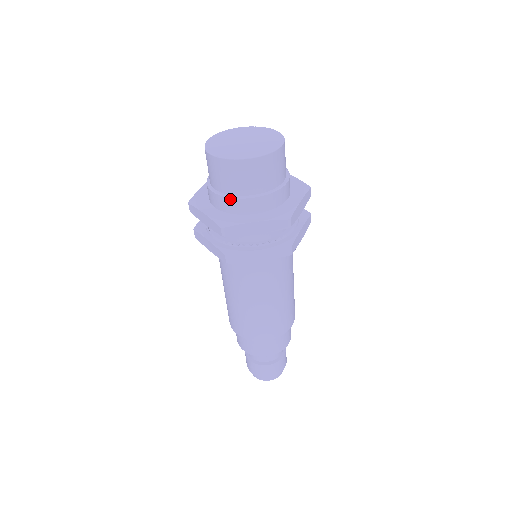
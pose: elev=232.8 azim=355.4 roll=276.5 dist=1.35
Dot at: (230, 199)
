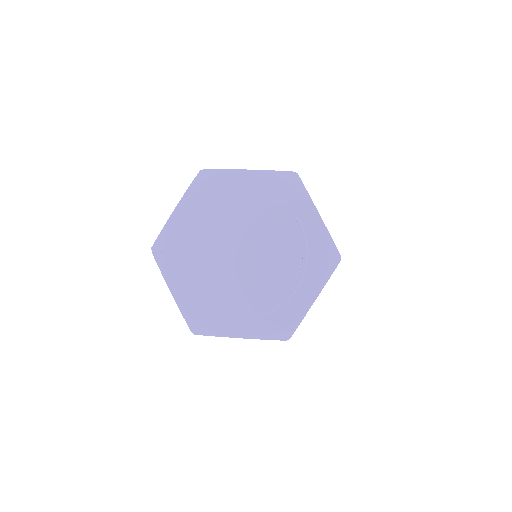
Dot at: occluded
